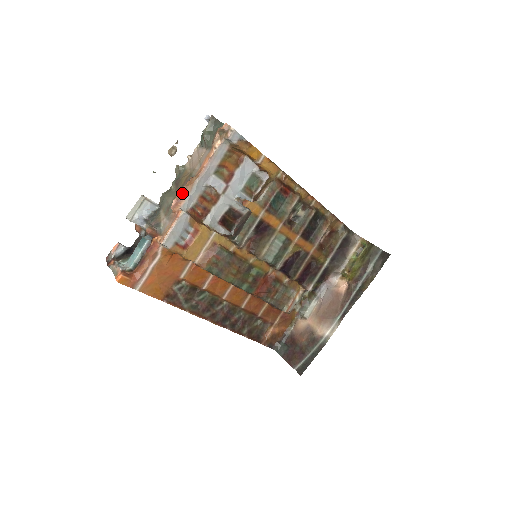
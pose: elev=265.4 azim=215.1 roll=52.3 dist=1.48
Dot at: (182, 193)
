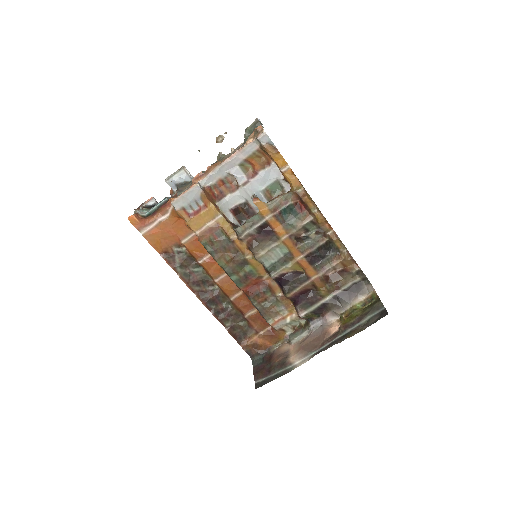
Dot at: (206, 171)
